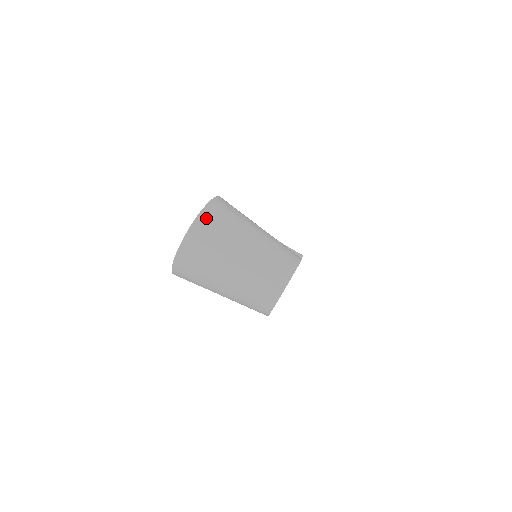
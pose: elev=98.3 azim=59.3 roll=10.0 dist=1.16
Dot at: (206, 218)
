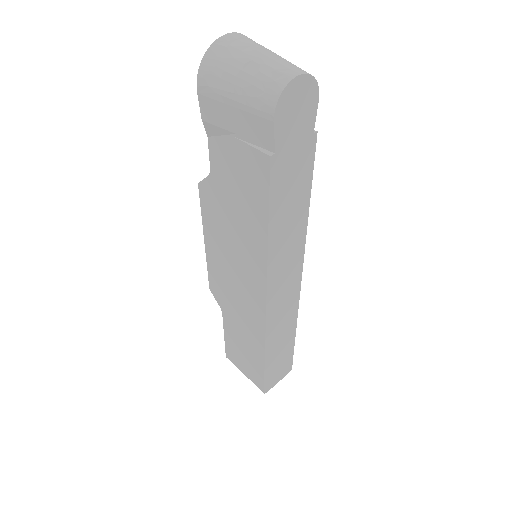
Dot at: (247, 37)
